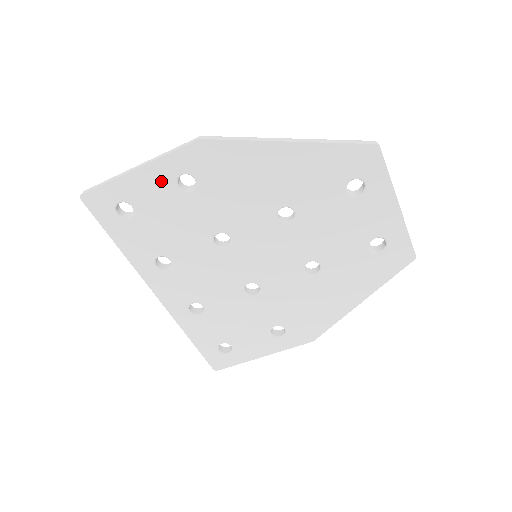
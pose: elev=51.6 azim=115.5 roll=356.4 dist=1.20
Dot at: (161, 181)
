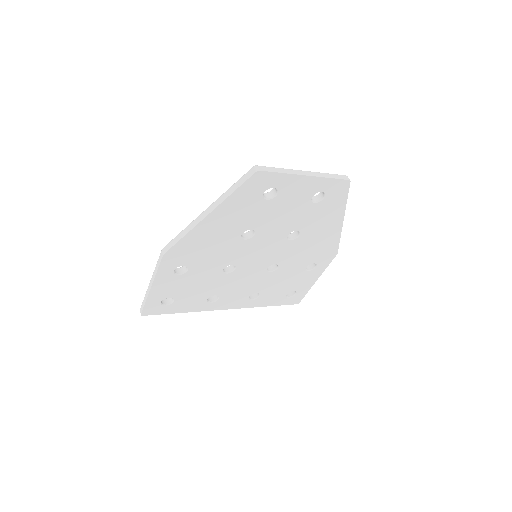
Dot at: (168, 280)
